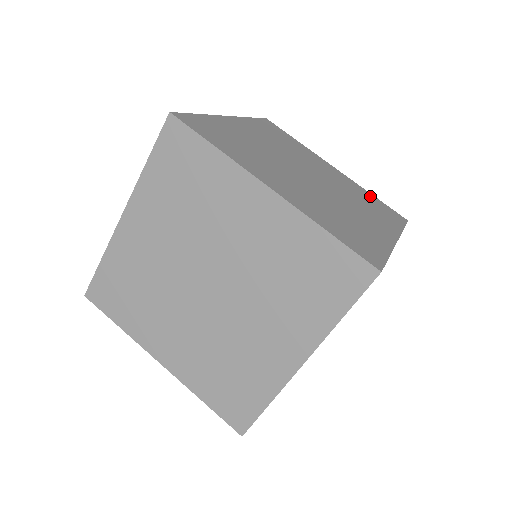
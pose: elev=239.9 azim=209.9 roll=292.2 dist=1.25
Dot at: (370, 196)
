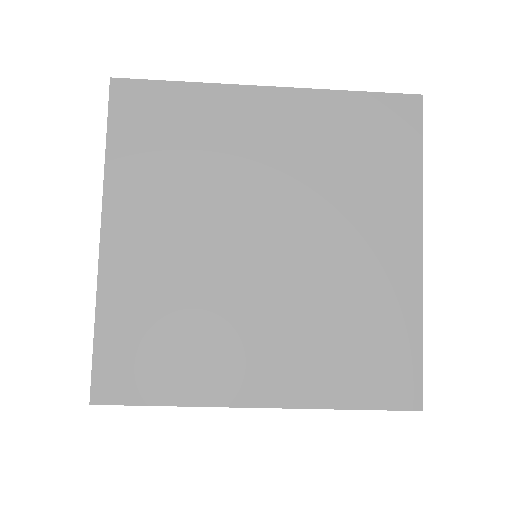
Dot at: occluded
